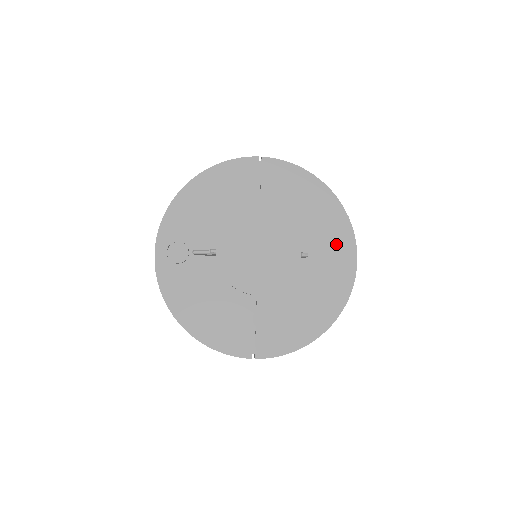
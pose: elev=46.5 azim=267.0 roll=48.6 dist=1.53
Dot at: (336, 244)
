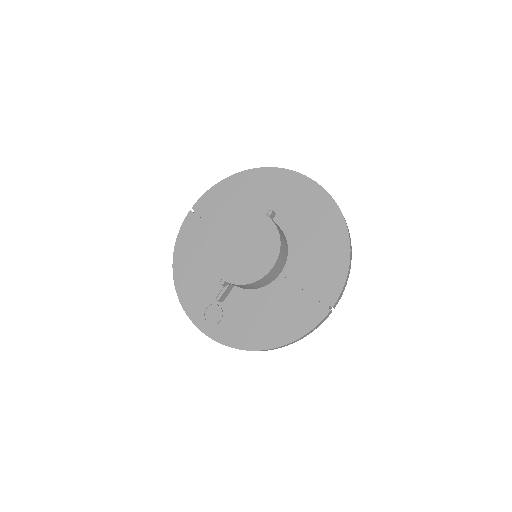
Dot at: (287, 188)
